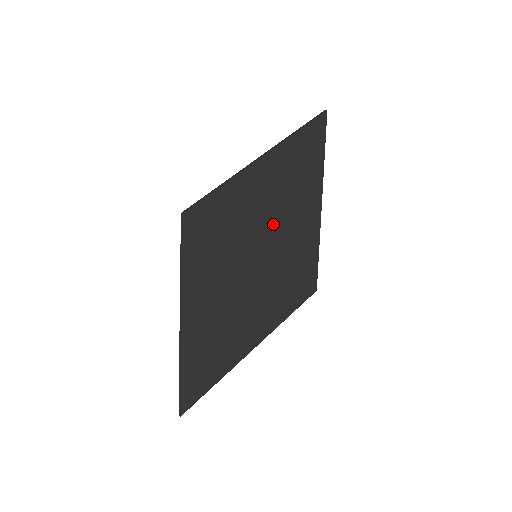
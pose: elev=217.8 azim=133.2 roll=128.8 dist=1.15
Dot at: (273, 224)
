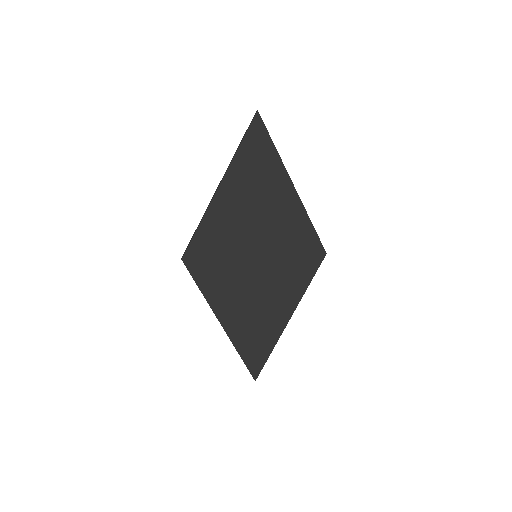
Dot at: (257, 227)
